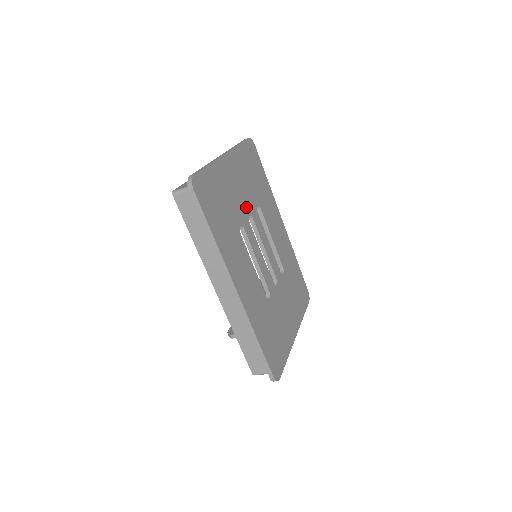
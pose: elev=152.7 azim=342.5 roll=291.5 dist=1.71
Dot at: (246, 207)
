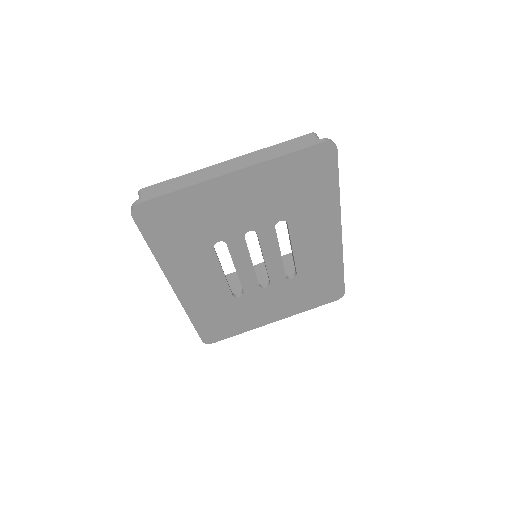
Dot at: (248, 224)
